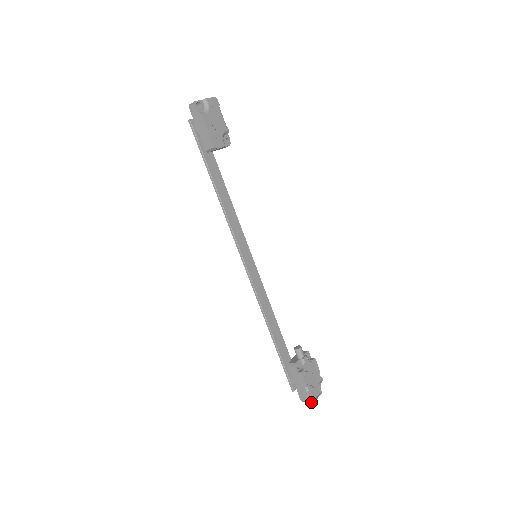
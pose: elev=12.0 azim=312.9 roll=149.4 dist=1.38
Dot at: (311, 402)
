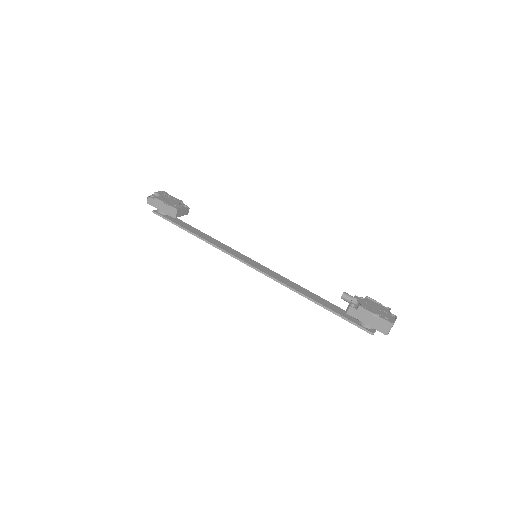
Dot at: occluded
